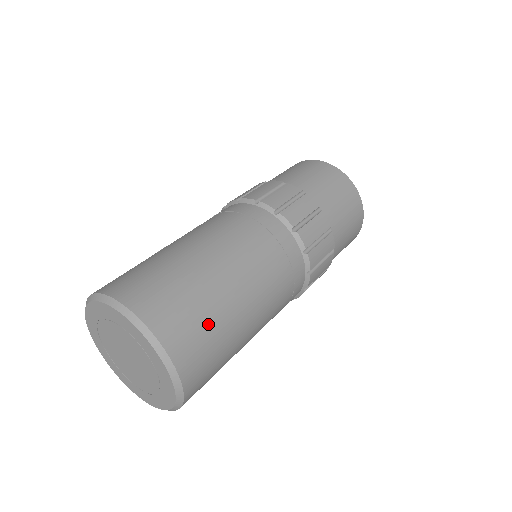
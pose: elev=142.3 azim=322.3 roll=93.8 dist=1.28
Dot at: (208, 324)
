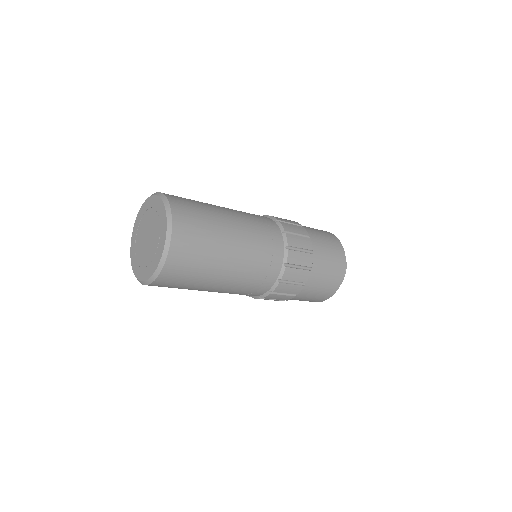
Dot at: (200, 211)
